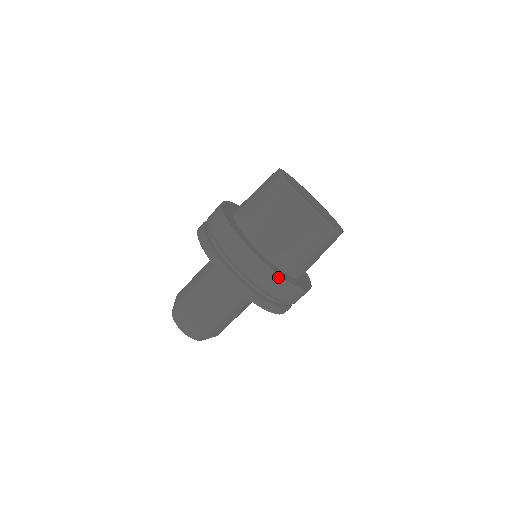
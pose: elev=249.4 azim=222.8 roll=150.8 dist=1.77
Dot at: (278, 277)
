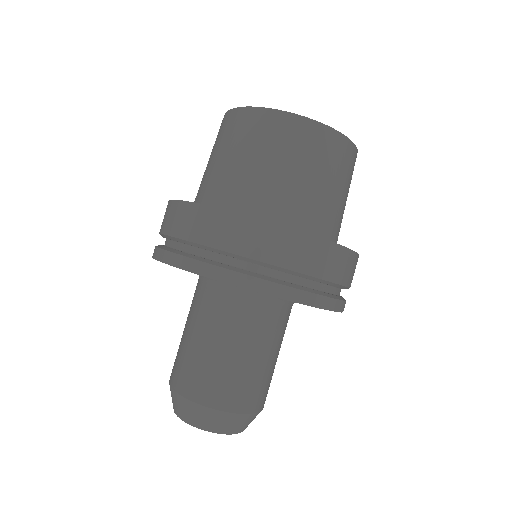
Dot at: (189, 206)
